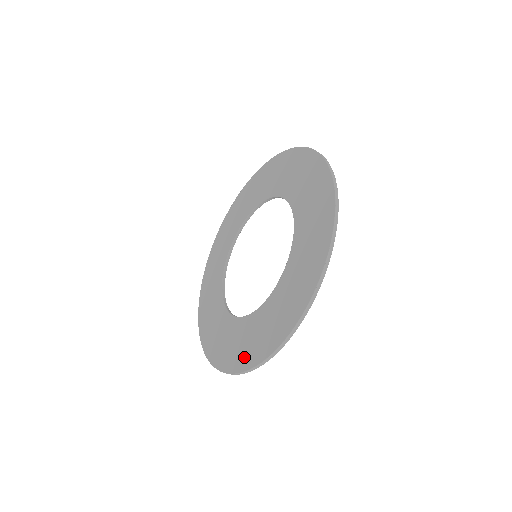
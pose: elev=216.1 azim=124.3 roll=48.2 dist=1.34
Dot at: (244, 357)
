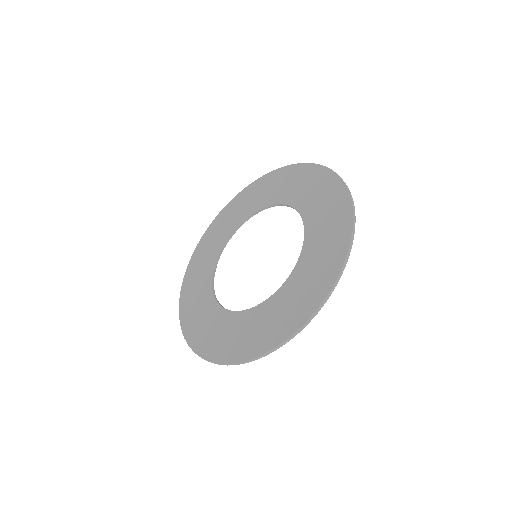
Dot at: (319, 286)
